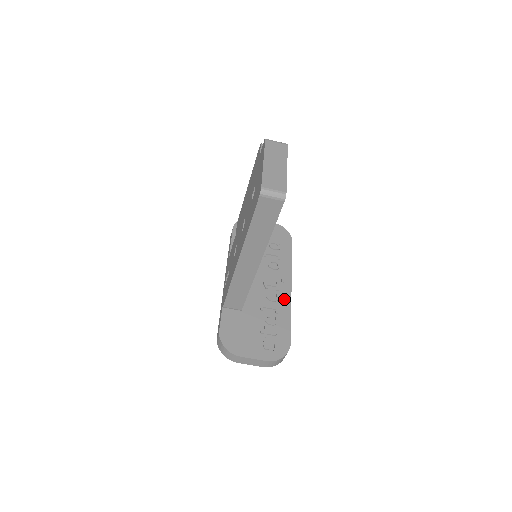
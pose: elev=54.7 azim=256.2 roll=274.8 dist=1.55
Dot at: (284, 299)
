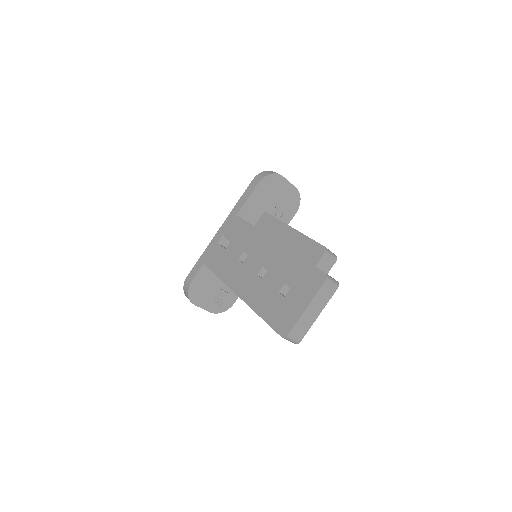
Dot at: occluded
